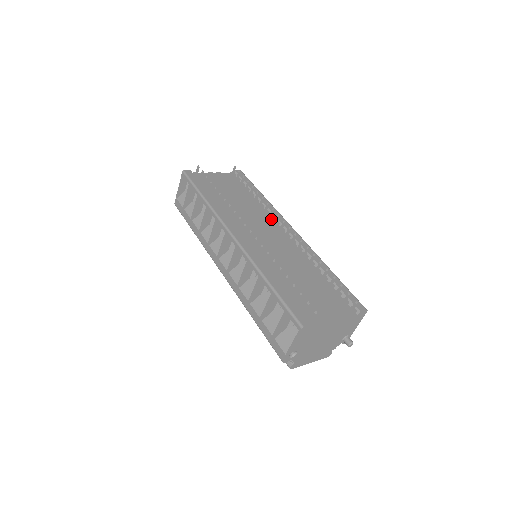
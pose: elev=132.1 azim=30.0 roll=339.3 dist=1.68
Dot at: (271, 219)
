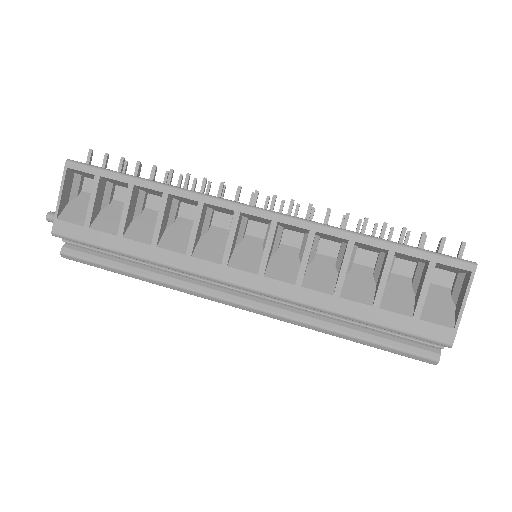
Dot at: occluded
